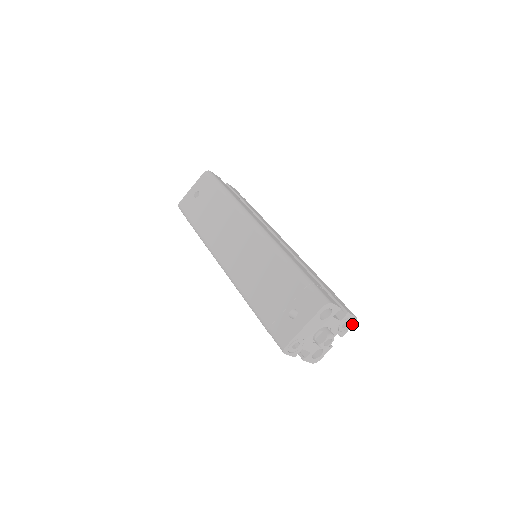
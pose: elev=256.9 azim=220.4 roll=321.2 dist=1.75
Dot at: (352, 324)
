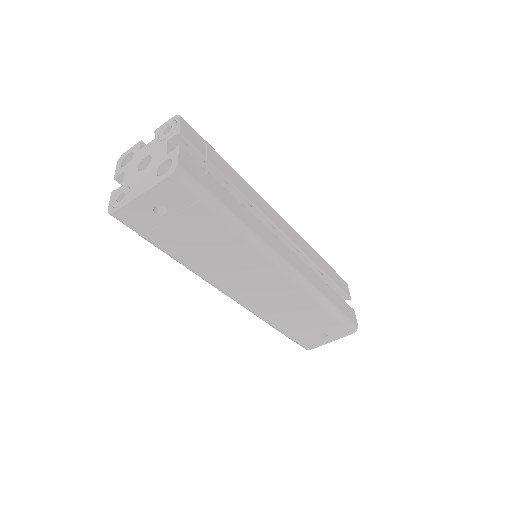
Dot at: occluded
